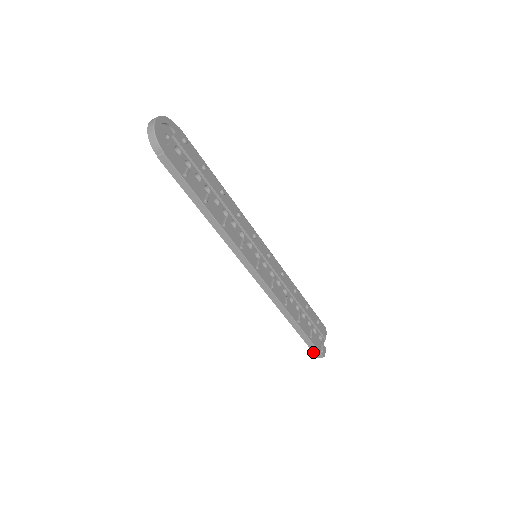
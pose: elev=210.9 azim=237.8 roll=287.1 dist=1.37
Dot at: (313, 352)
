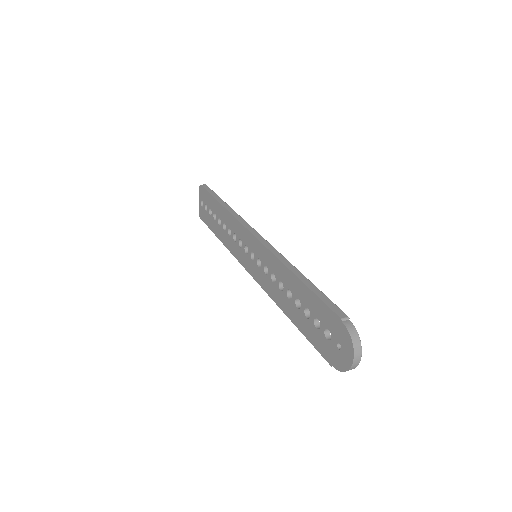
Dot at: (203, 221)
